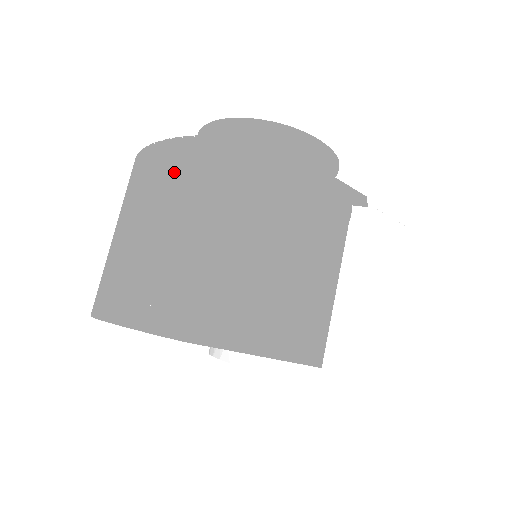
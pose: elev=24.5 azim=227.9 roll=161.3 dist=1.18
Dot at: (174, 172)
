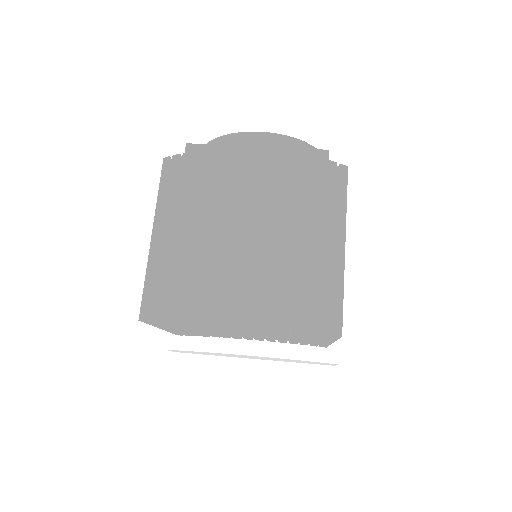
Dot at: (301, 186)
